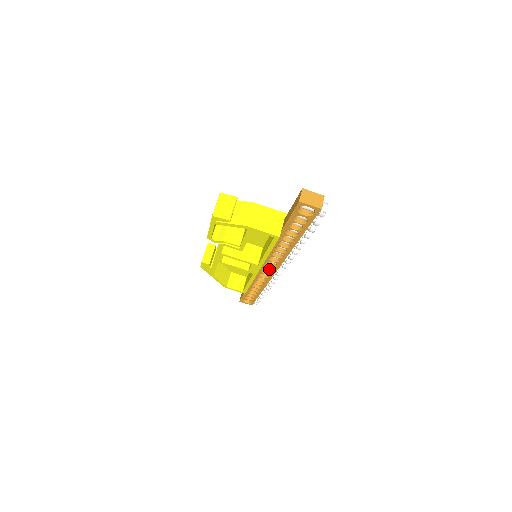
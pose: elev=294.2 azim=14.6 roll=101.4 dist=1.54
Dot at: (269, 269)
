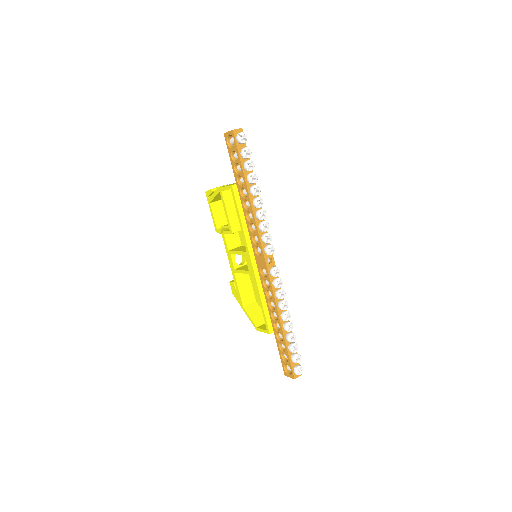
Dot at: (262, 264)
